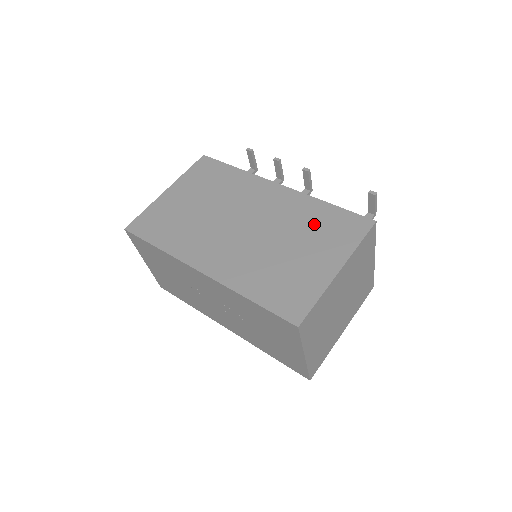
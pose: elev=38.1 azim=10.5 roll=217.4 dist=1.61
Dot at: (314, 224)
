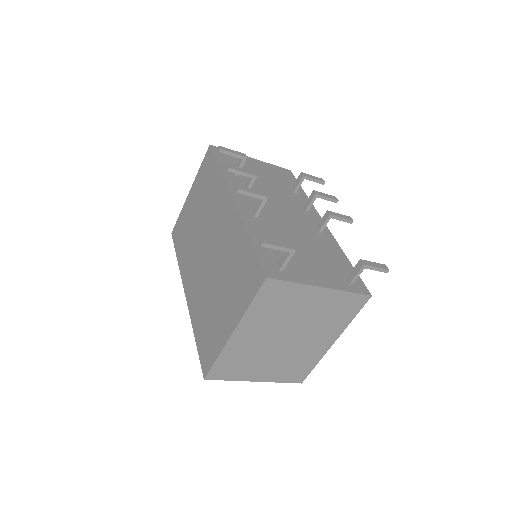
Dot at: (235, 265)
